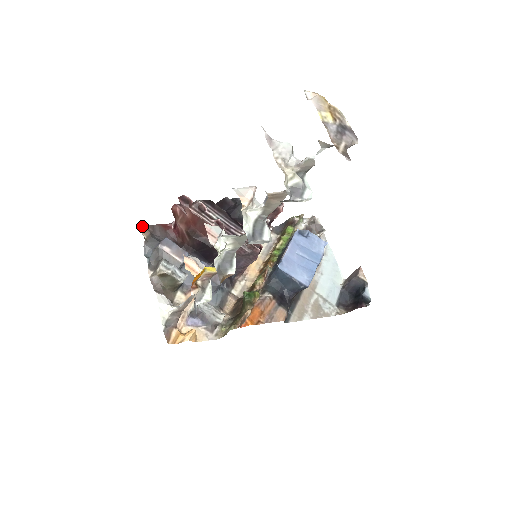
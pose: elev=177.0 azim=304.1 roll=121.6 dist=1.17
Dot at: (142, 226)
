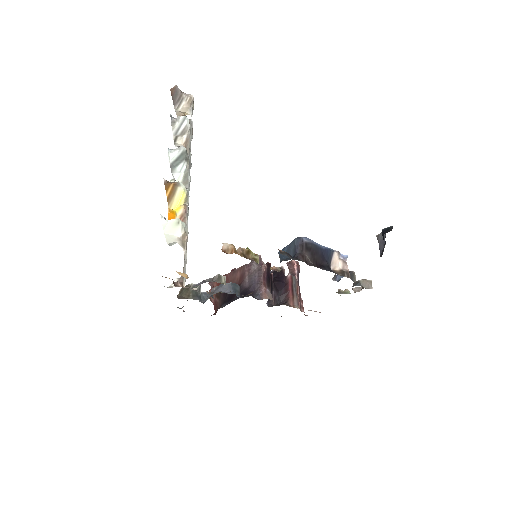
Dot at: occluded
